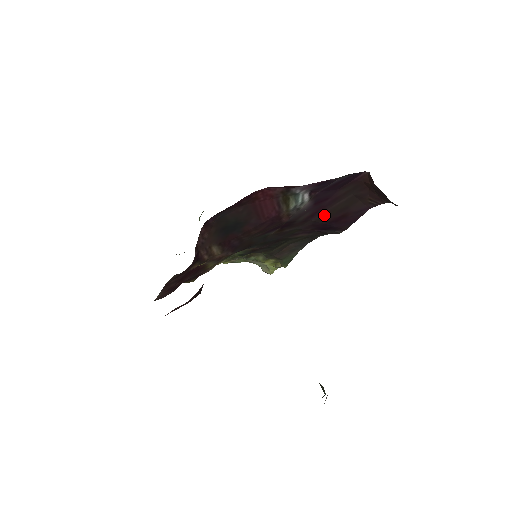
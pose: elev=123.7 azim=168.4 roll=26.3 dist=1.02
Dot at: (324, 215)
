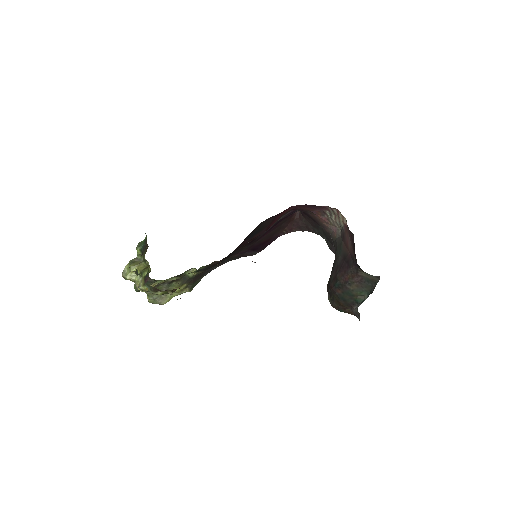
Dot at: (263, 238)
